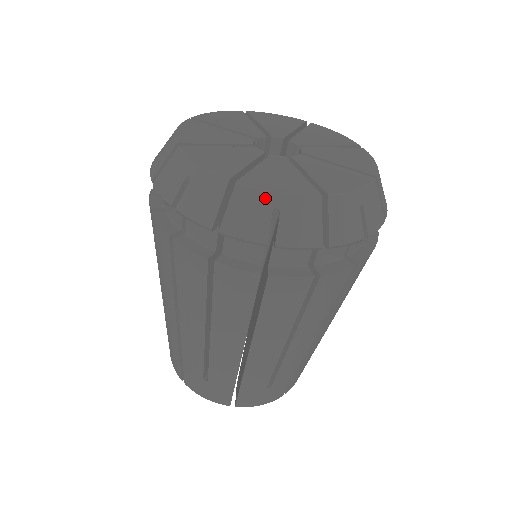
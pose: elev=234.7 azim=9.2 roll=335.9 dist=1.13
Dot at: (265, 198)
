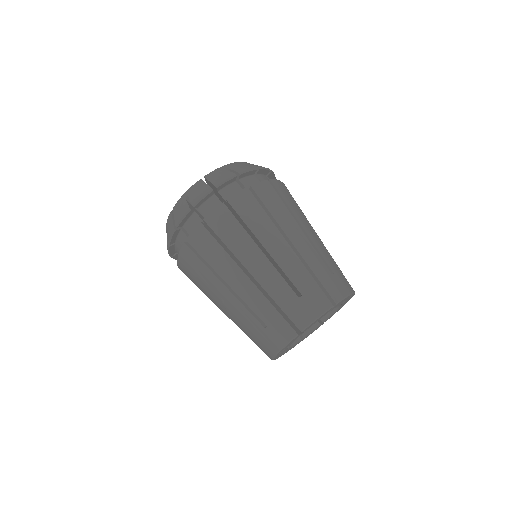
Dot at: (181, 200)
